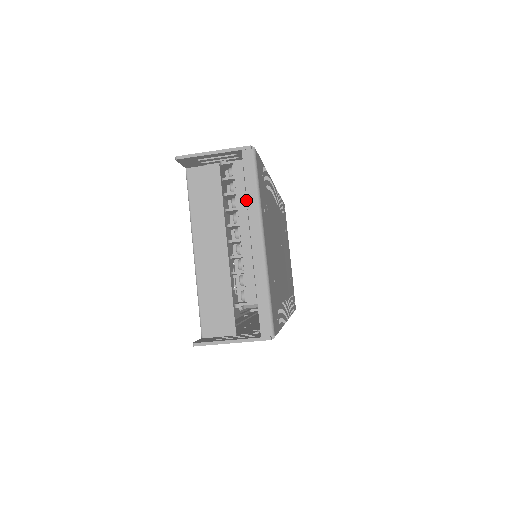
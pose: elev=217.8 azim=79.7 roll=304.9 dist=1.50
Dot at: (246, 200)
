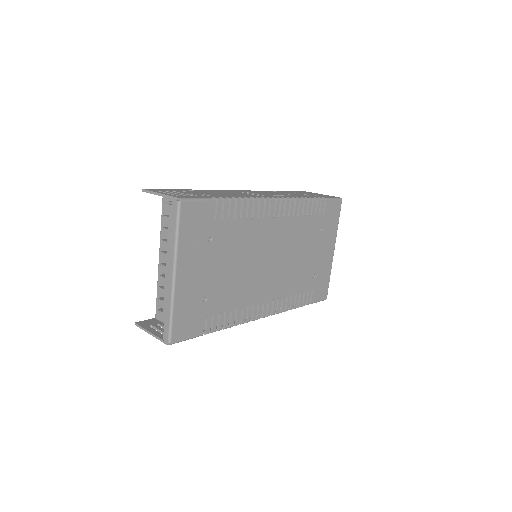
Dot at: (172, 239)
